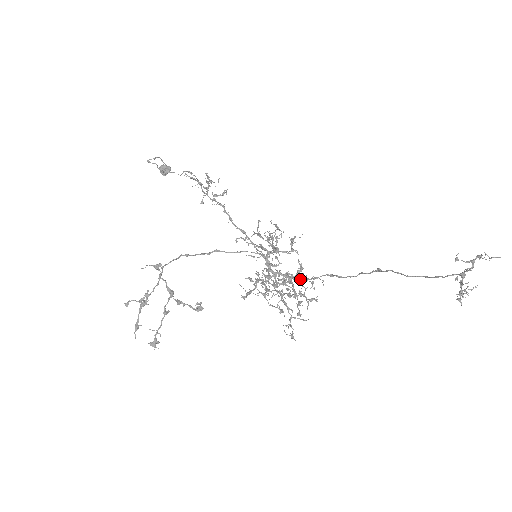
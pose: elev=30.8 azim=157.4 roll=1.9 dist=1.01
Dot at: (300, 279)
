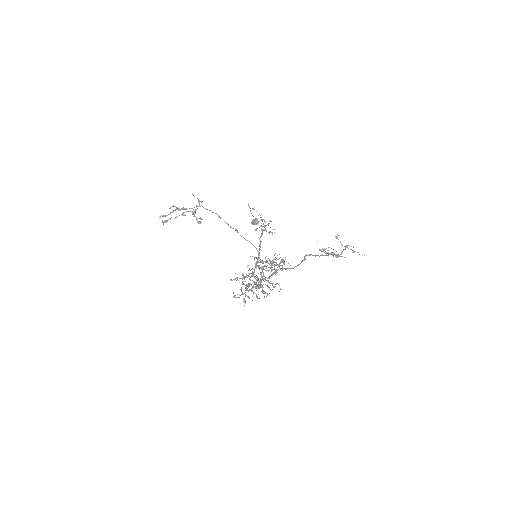
Dot at: (266, 270)
